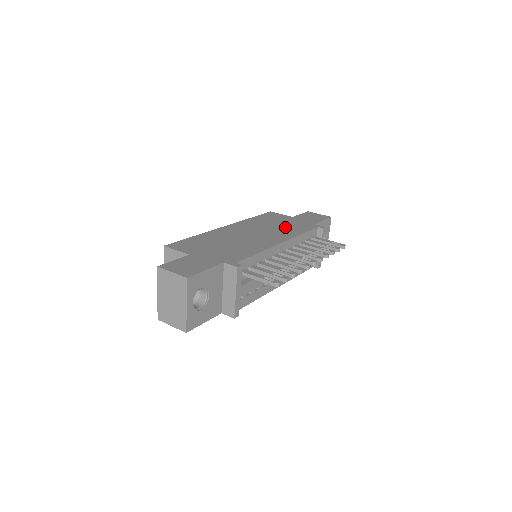
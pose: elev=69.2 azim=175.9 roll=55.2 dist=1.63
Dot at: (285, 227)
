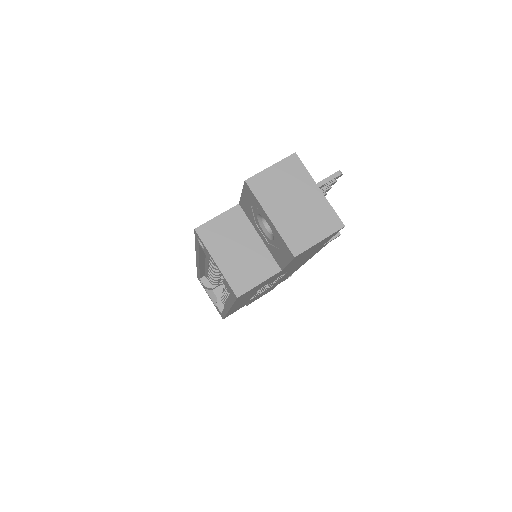
Dot at: occluded
